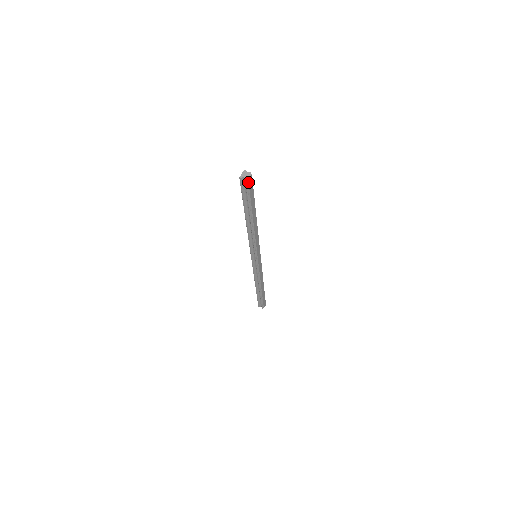
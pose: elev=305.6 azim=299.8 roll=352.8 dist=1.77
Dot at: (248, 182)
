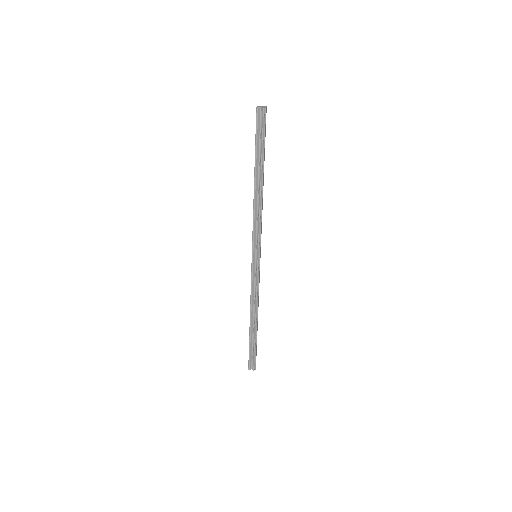
Dot at: (265, 113)
